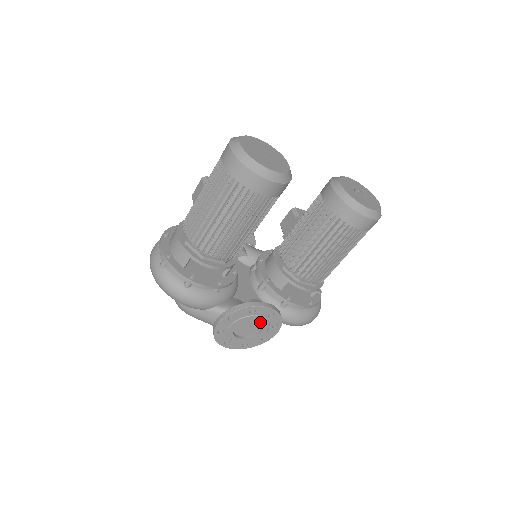
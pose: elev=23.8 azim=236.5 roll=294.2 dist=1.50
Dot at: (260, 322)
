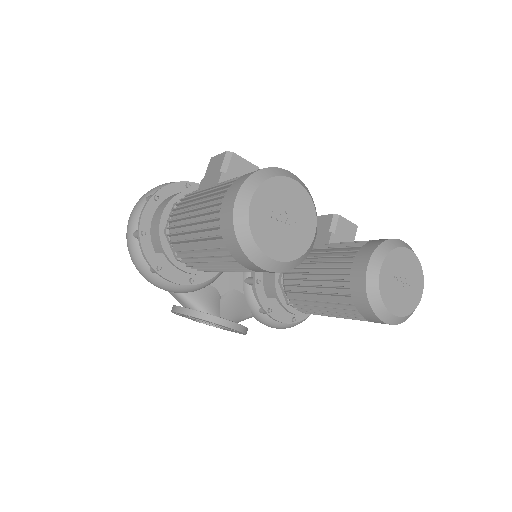
Dot at: occluded
